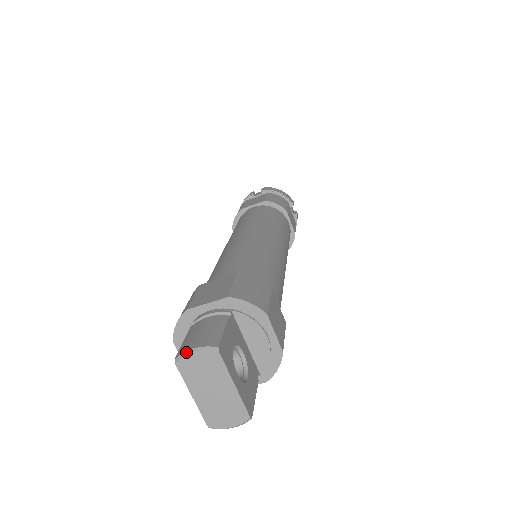
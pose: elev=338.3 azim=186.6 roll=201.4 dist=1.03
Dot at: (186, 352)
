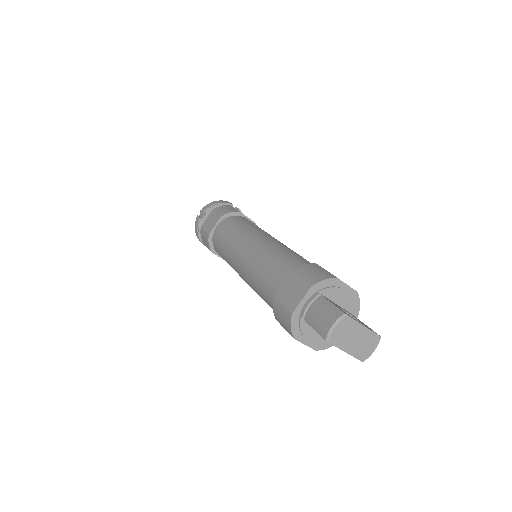
Dot at: (330, 331)
